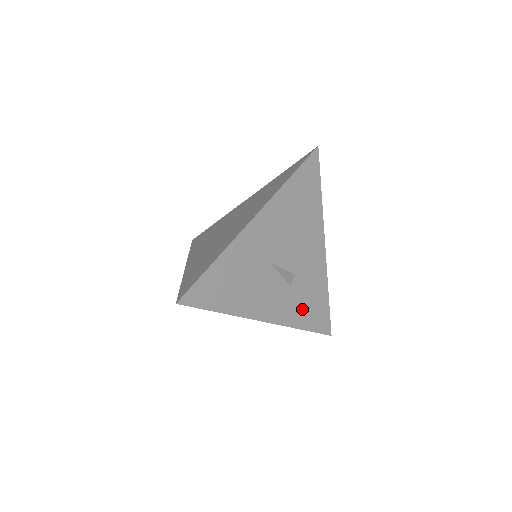
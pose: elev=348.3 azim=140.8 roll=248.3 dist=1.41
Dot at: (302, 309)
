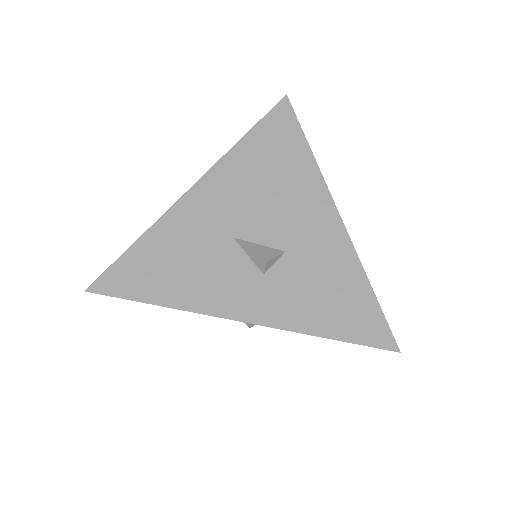
Dot at: (314, 304)
